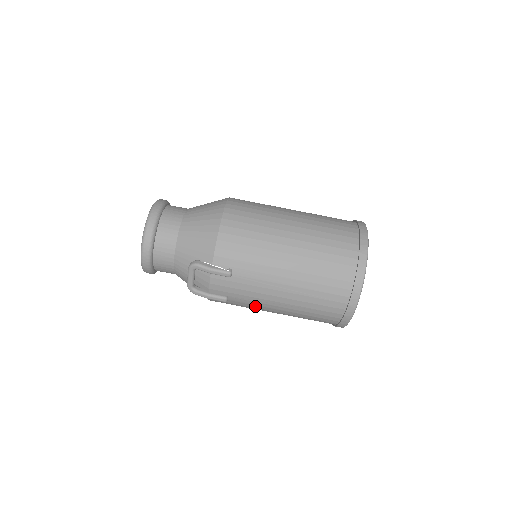
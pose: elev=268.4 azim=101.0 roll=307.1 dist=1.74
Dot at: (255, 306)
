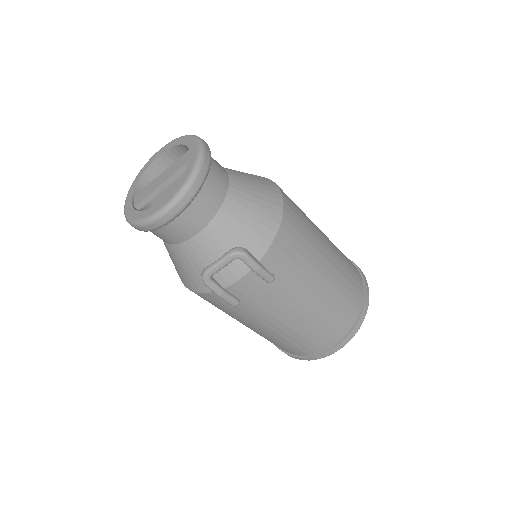
Dot at: (251, 318)
